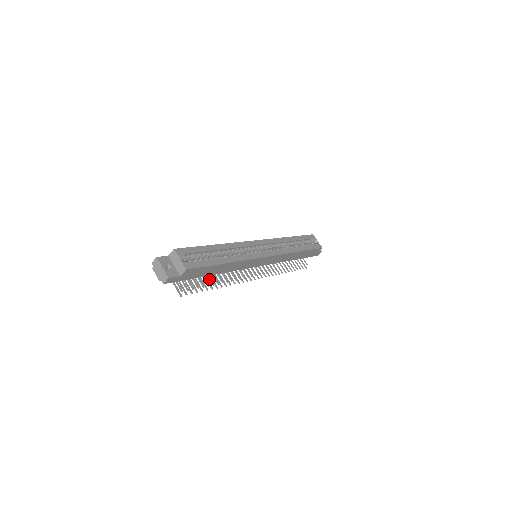
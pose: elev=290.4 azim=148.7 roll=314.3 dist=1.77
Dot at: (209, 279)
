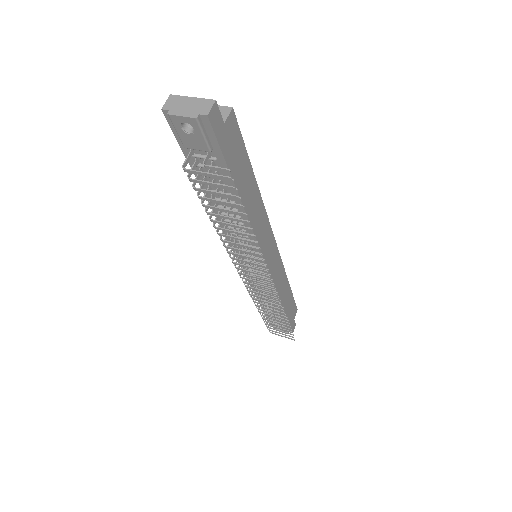
Dot at: occluded
